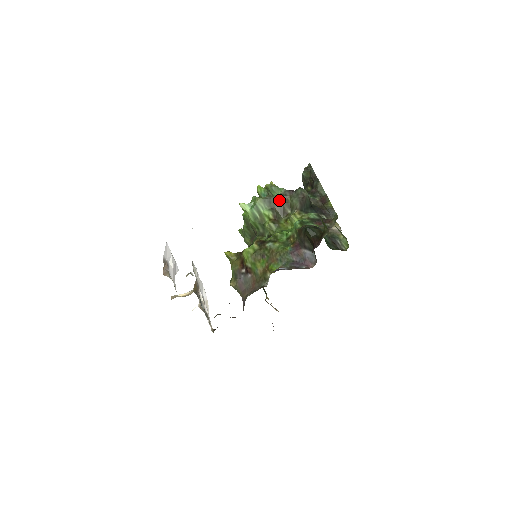
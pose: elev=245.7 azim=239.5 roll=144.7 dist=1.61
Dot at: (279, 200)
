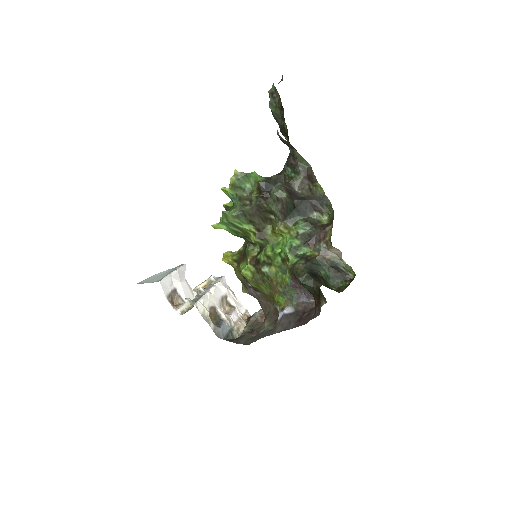
Dot at: (254, 210)
